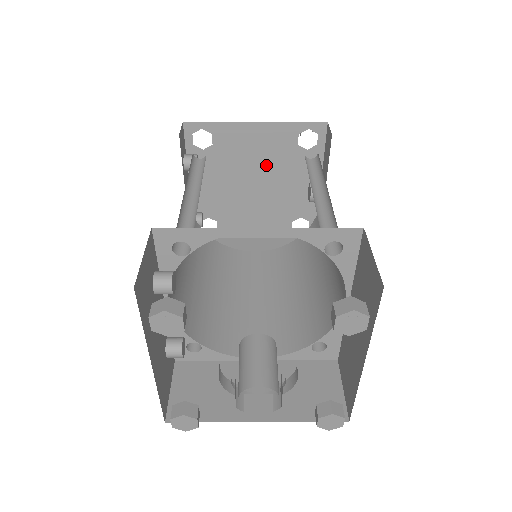
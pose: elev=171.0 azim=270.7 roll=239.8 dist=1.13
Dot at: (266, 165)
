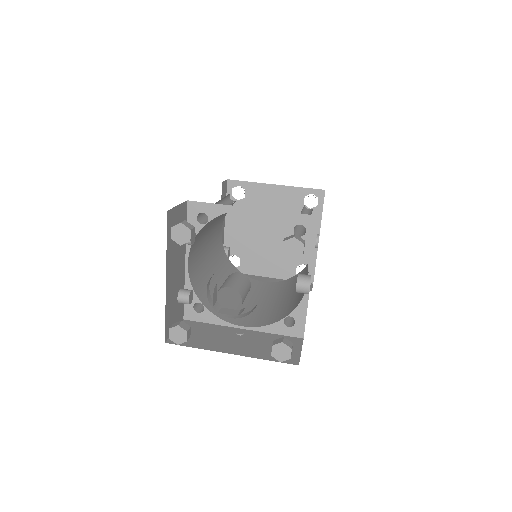
Dot at: occluded
